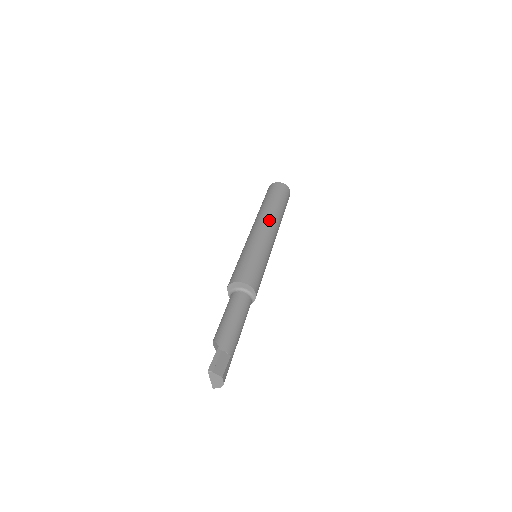
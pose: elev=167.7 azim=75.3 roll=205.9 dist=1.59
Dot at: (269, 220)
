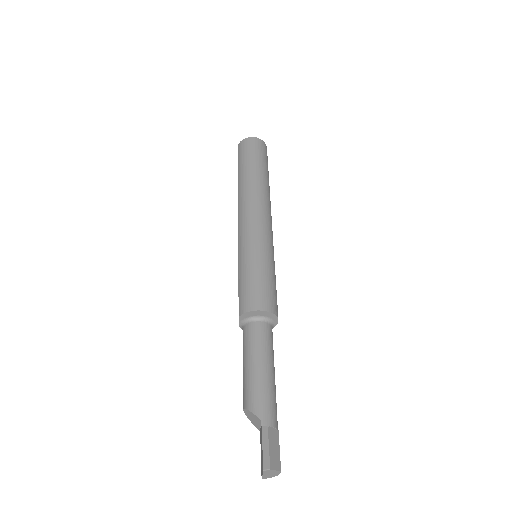
Dot at: (262, 200)
